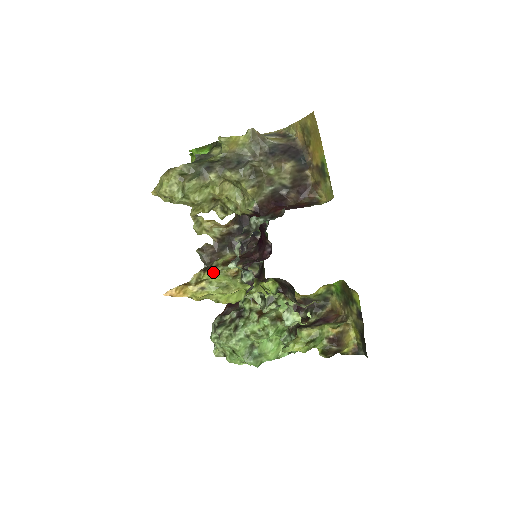
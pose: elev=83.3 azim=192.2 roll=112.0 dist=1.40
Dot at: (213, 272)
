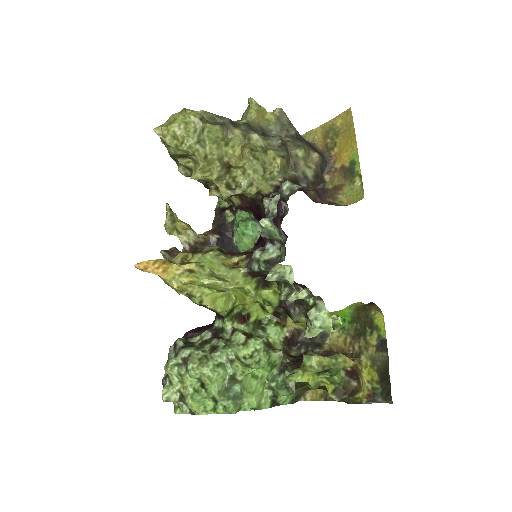
Dot at: (207, 255)
